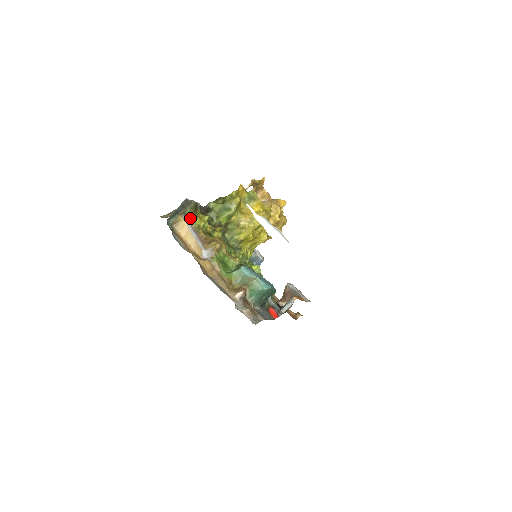
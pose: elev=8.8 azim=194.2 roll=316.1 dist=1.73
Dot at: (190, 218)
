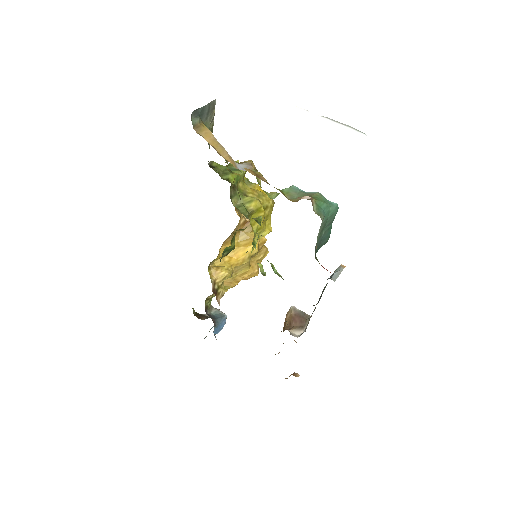
Dot at: occluded
